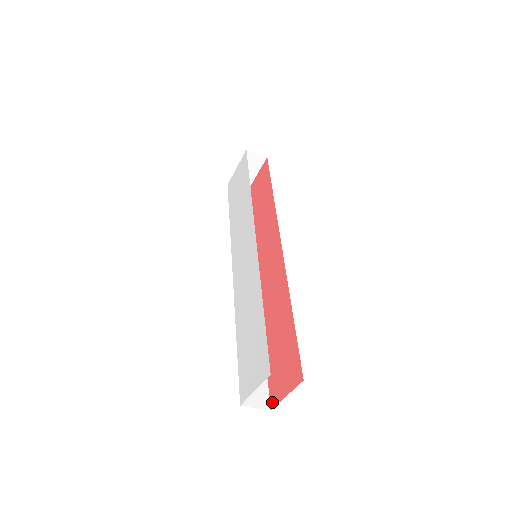
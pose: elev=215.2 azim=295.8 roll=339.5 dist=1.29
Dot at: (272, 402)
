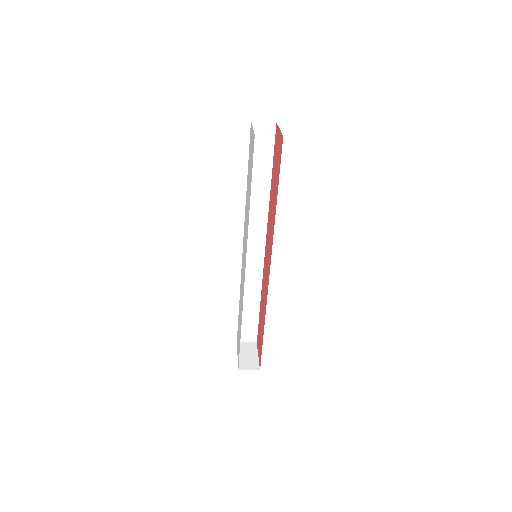
Dot at: (257, 341)
